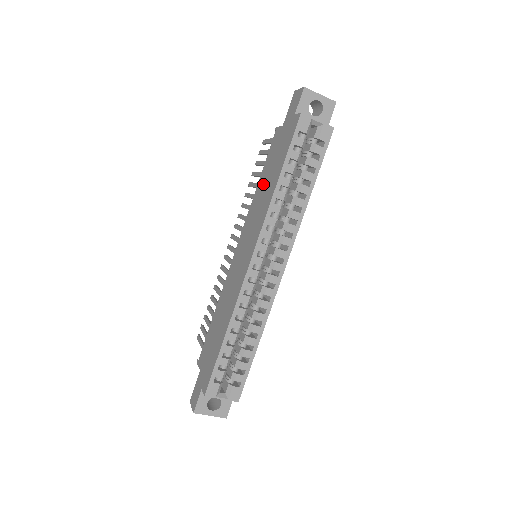
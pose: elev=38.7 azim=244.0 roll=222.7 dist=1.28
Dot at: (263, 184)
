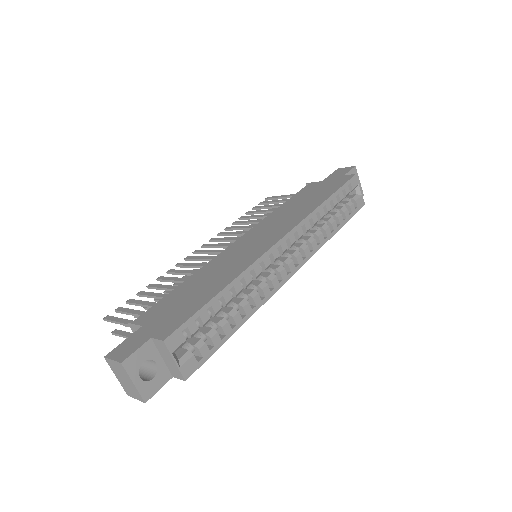
Dot at: (293, 205)
